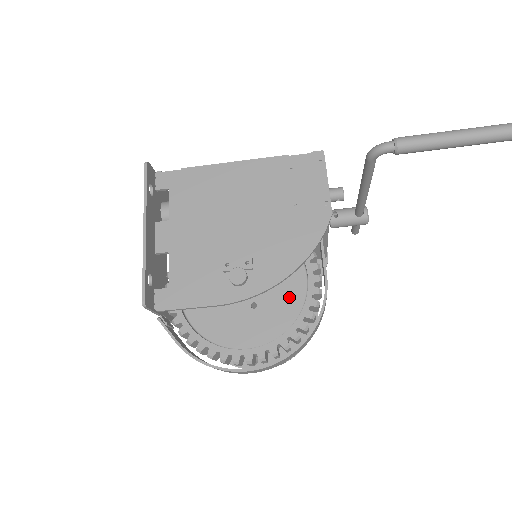
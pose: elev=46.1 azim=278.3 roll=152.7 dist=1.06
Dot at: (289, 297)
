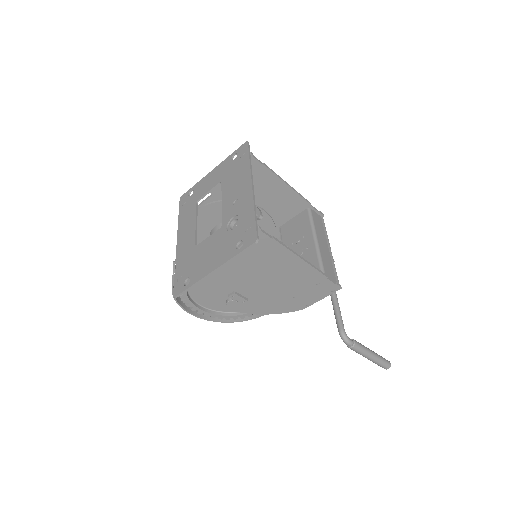
Dot at: occluded
